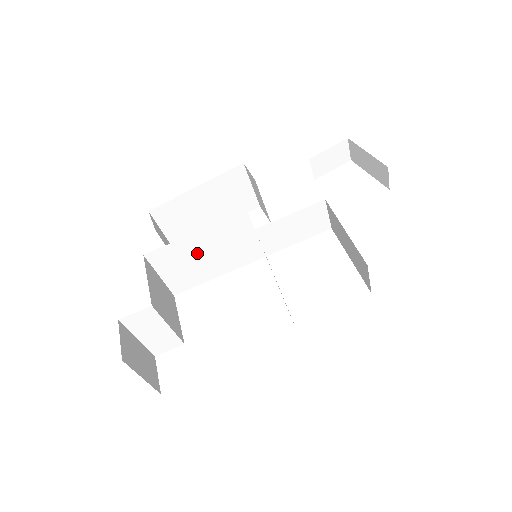
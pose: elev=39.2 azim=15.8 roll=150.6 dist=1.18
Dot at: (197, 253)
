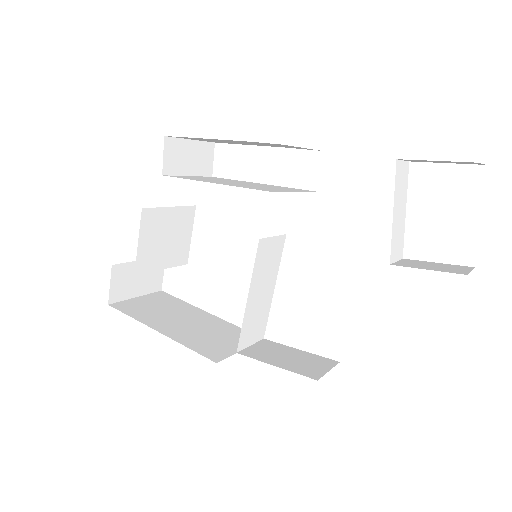
Dot at: occluded
